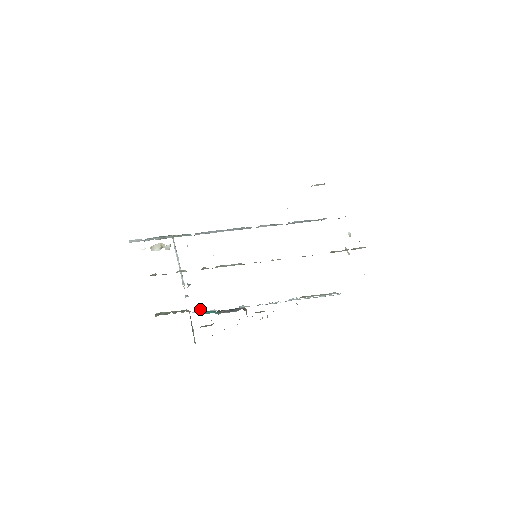
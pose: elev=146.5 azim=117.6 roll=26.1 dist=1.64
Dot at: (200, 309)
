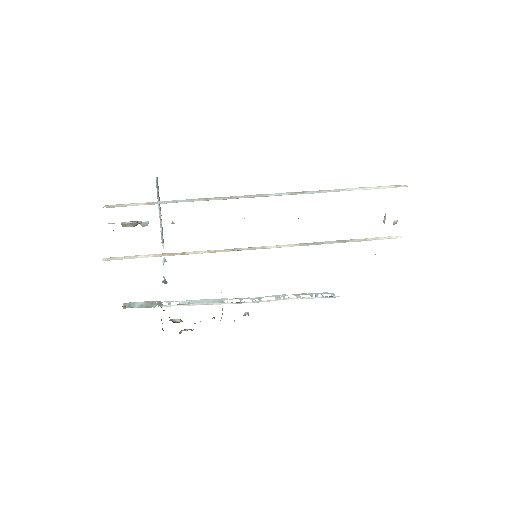
Dot at: occluded
